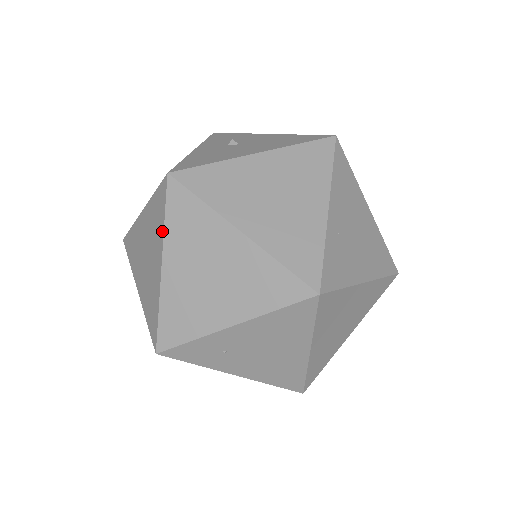
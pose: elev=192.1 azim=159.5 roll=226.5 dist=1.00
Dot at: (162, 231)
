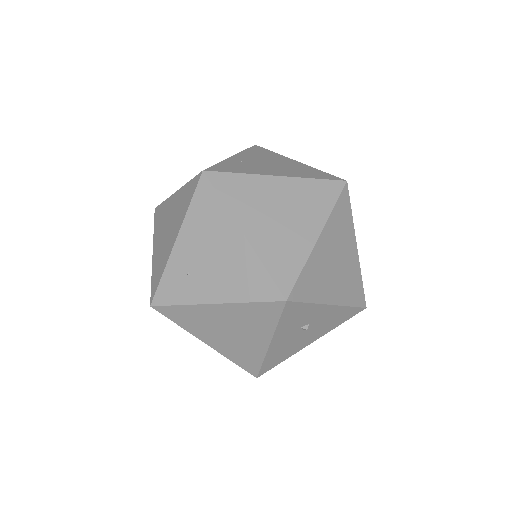
Dot at: occluded
